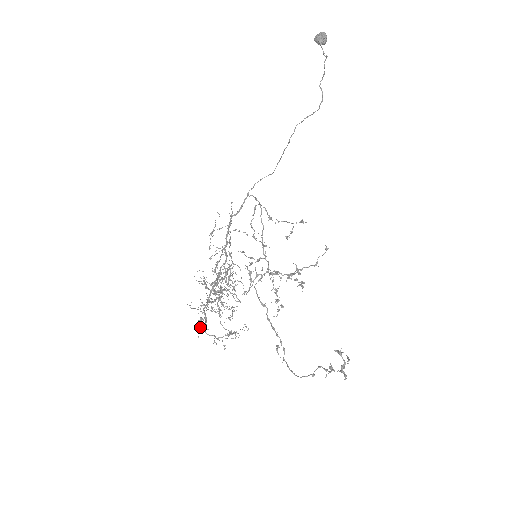
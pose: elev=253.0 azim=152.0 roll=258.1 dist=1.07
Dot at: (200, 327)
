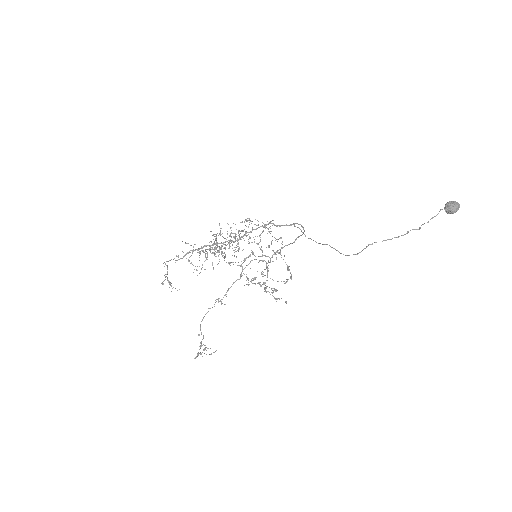
Dot at: (170, 260)
